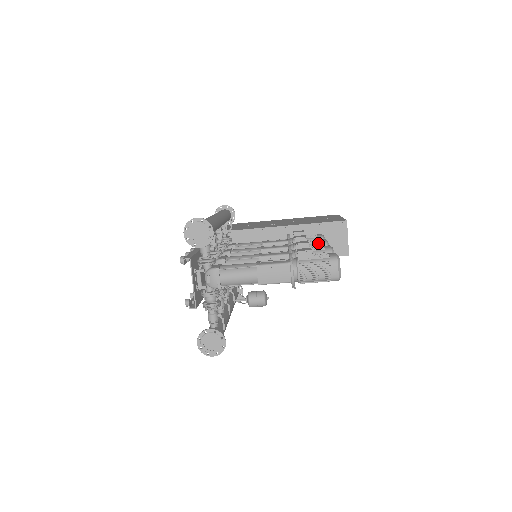
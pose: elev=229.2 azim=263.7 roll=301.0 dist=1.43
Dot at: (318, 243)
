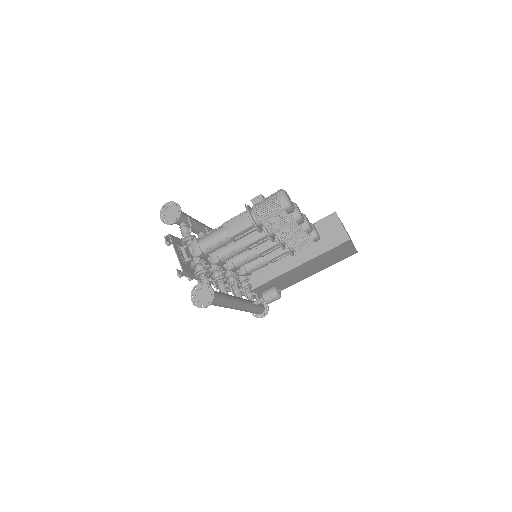
Dot at: occluded
